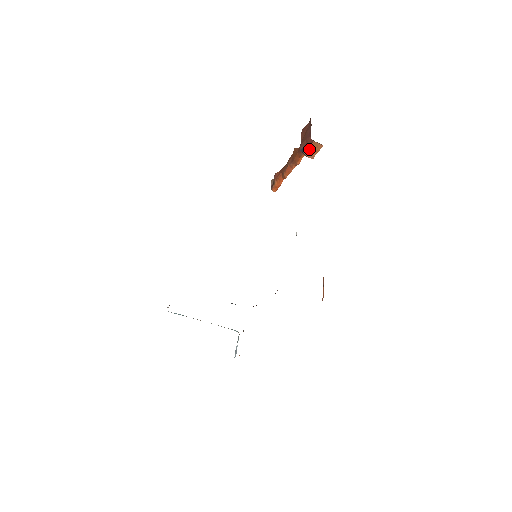
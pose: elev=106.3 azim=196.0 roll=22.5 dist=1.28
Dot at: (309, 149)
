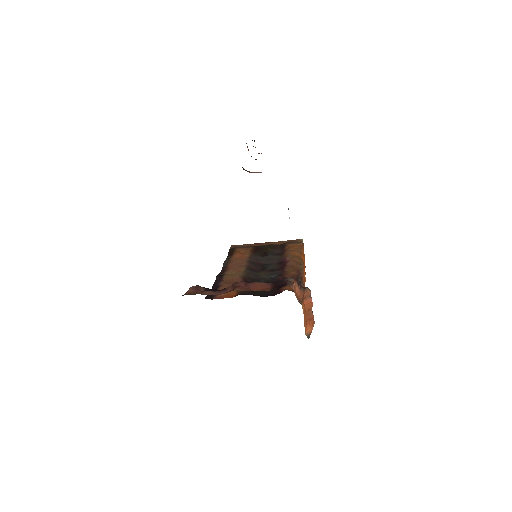
Dot at: (250, 172)
